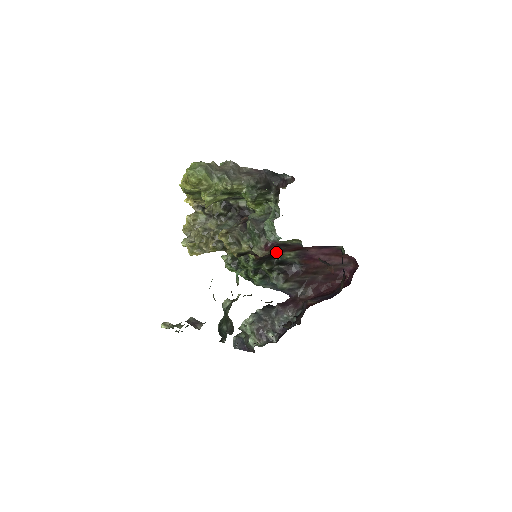
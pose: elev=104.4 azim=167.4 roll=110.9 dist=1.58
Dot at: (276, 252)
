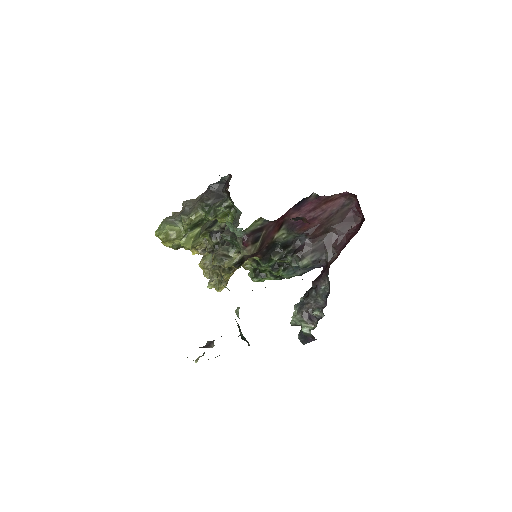
Dot at: (266, 241)
